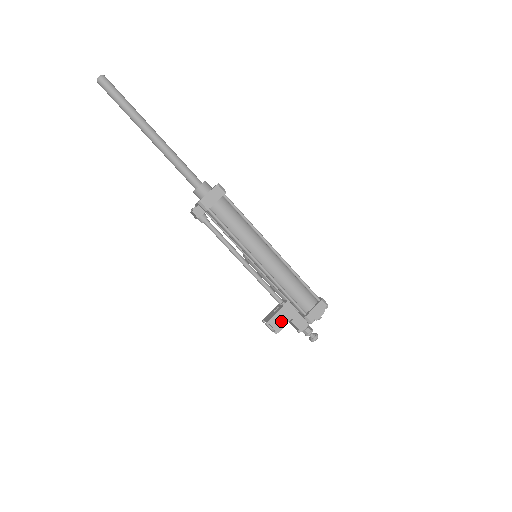
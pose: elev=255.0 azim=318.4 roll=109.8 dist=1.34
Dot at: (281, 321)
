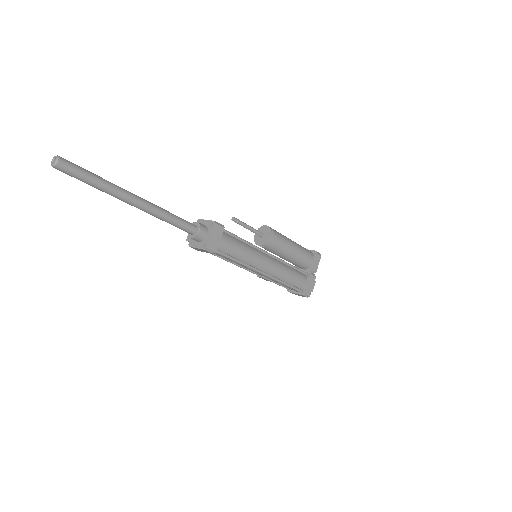
Dot at: (270, 281)
